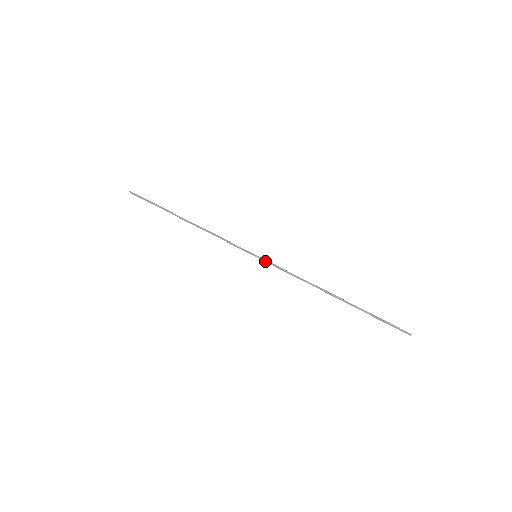
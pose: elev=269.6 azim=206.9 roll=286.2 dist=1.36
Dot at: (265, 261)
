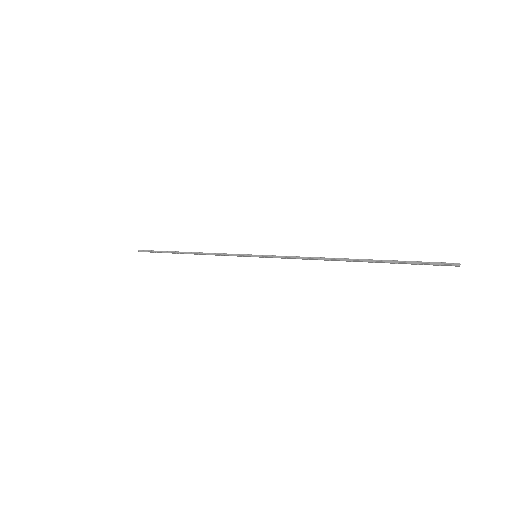
Dot at: (265, 256)
